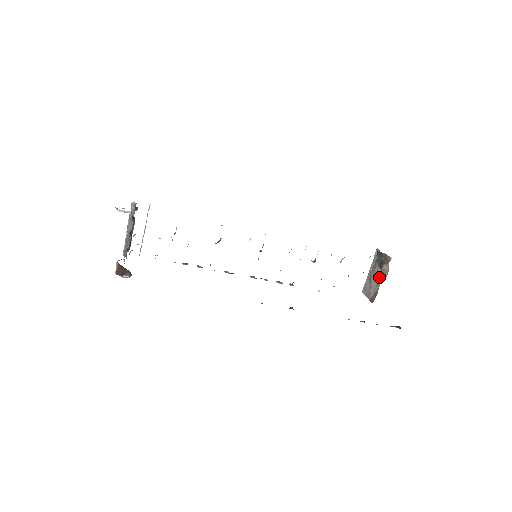
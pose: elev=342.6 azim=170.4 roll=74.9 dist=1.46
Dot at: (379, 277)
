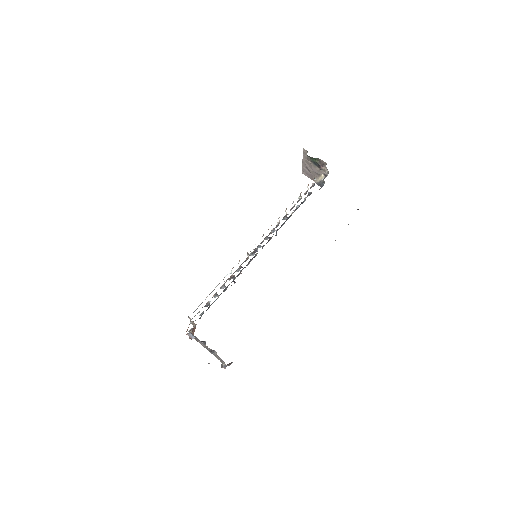
Dot at: occluded
